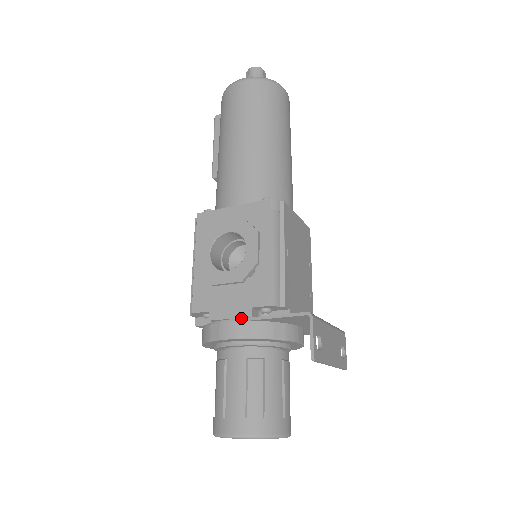
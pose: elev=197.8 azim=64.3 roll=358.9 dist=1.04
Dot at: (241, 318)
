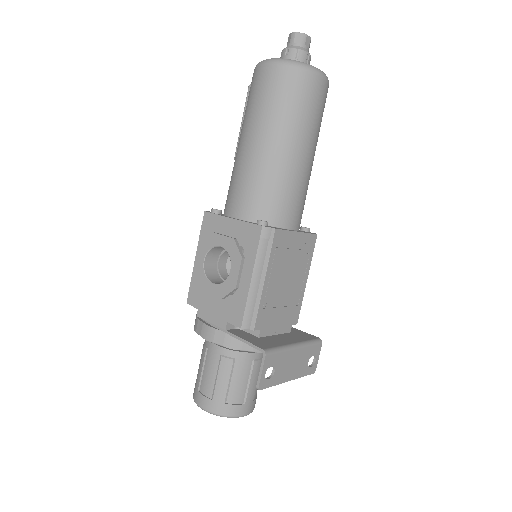
Dot at: (218, 326)
